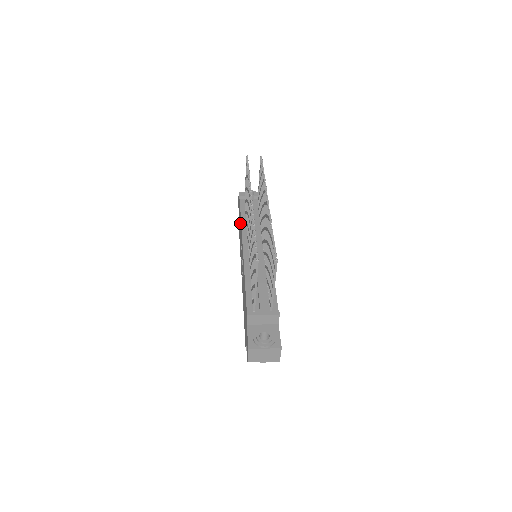
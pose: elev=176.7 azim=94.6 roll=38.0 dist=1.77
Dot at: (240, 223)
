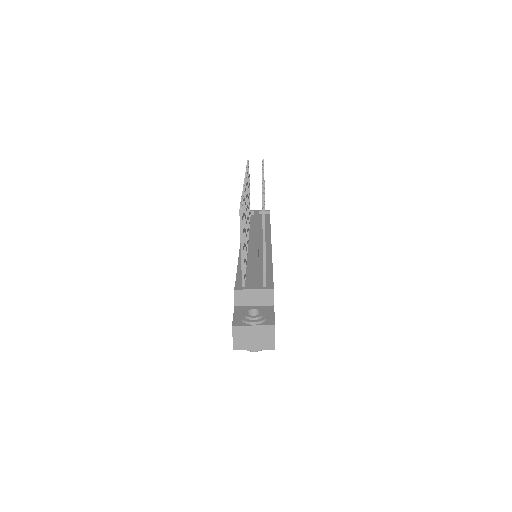
Dot at: occluded
